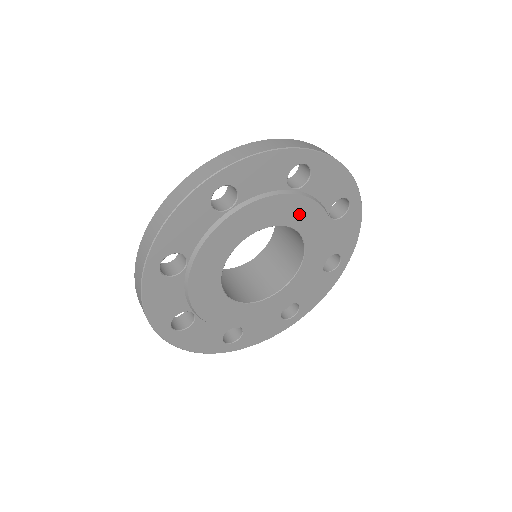
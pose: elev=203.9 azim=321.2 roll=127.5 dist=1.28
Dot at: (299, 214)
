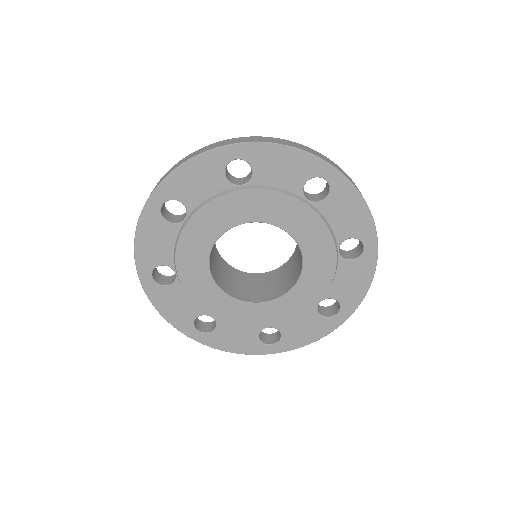
Dot at: (261, 207)
